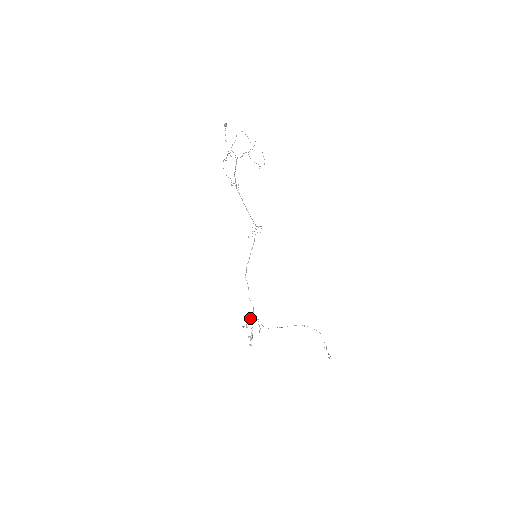
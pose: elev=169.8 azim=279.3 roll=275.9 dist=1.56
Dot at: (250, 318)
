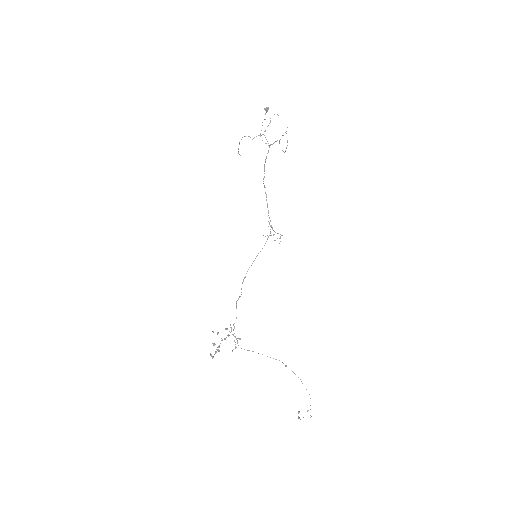
Dot at: (227, 328)
